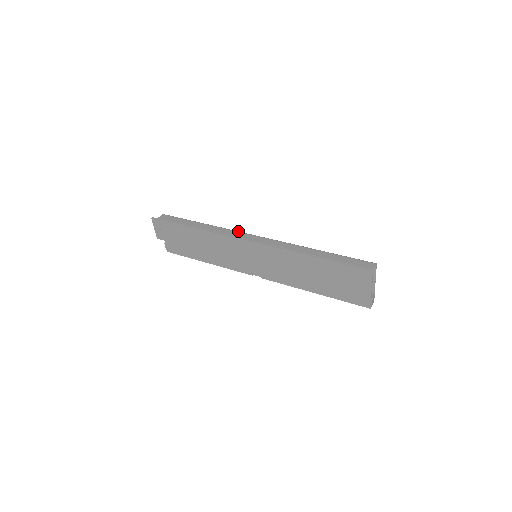
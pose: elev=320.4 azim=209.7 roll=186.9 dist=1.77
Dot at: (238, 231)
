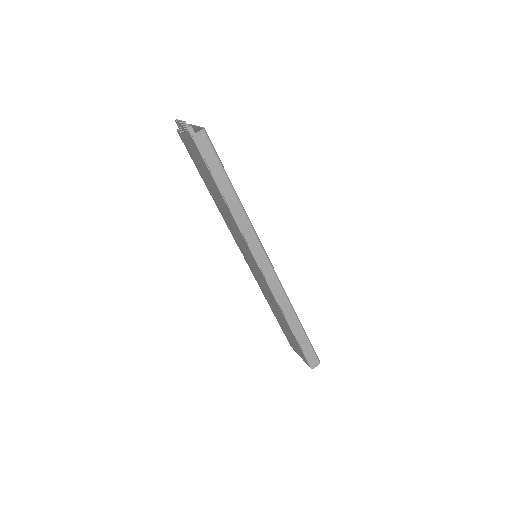
Dot at: (261, 244)
